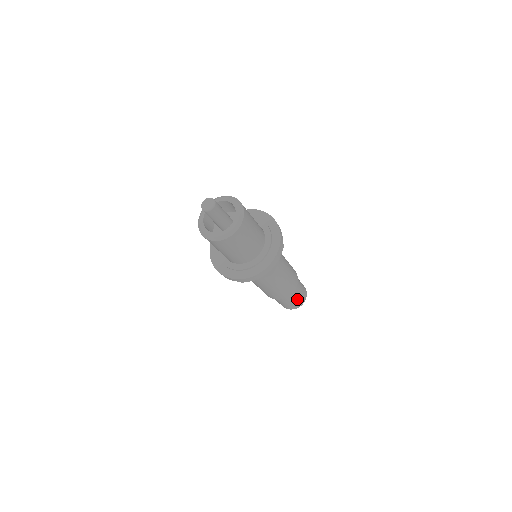
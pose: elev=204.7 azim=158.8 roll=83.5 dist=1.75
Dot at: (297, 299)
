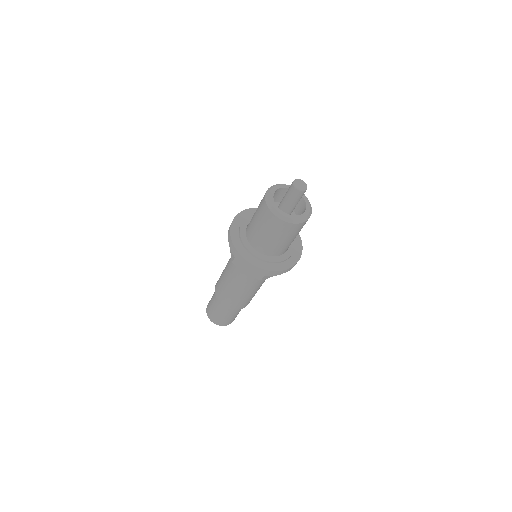
Dot at: occluded
